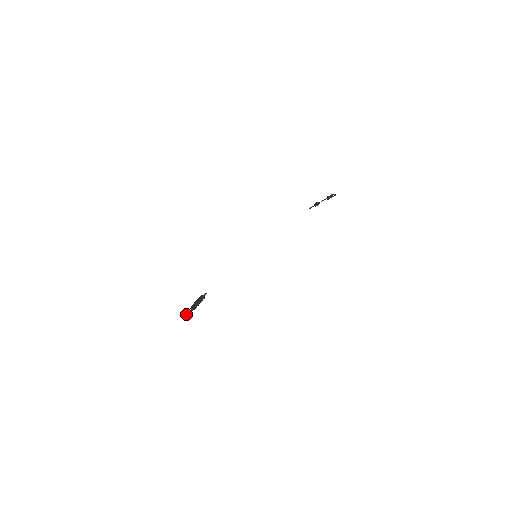
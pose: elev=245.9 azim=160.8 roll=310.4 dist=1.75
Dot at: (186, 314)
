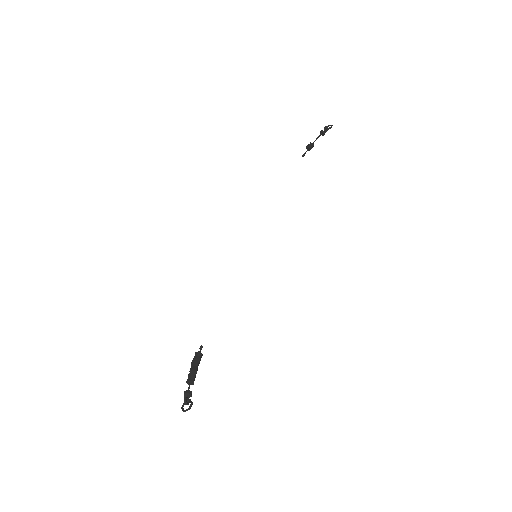
Dot at: (184, 400)
